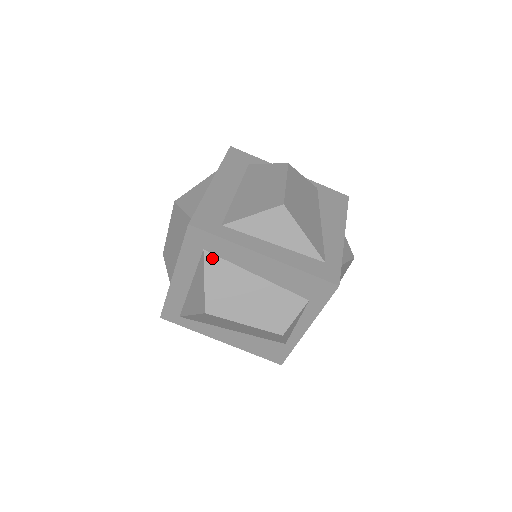
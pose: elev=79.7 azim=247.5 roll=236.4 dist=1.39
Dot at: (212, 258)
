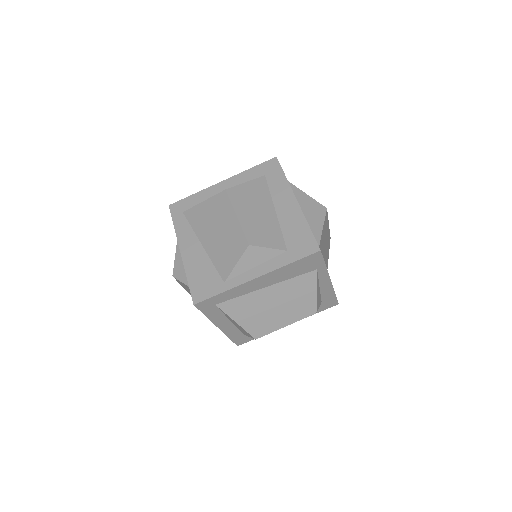
Dot at: (264, 181)
